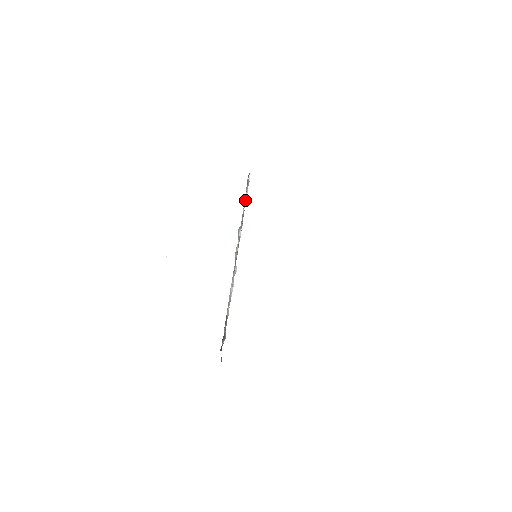
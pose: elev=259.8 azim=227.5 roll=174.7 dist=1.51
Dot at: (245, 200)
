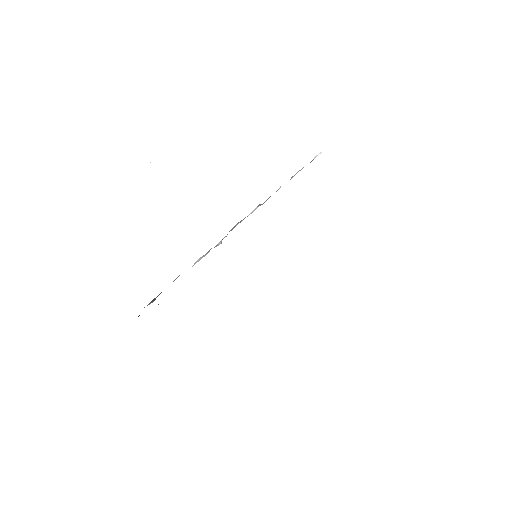
Dot at: (291, 178)
